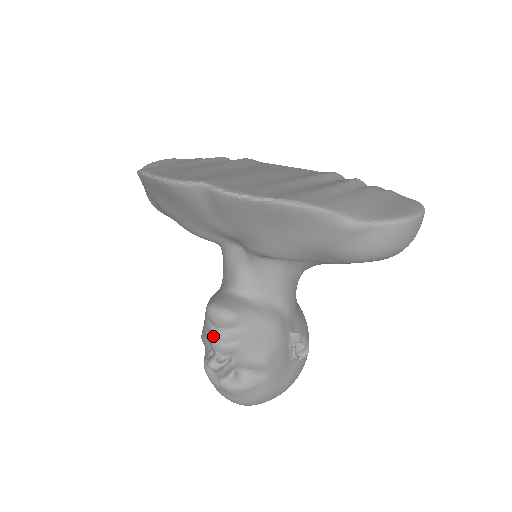
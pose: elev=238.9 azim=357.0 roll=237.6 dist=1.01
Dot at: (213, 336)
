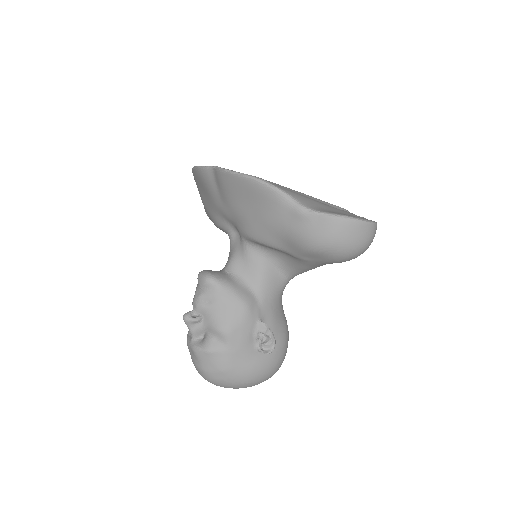
Dot at: (195, 294)
